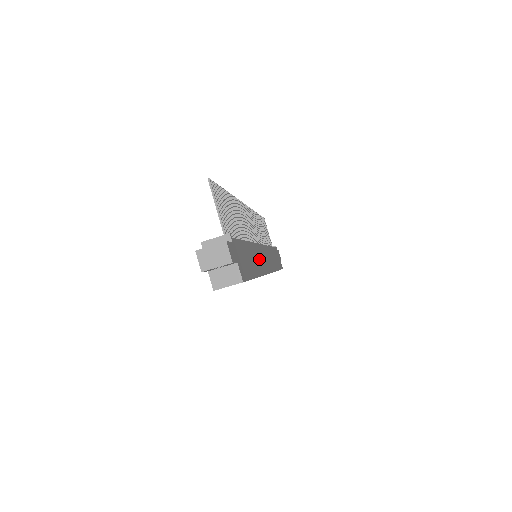
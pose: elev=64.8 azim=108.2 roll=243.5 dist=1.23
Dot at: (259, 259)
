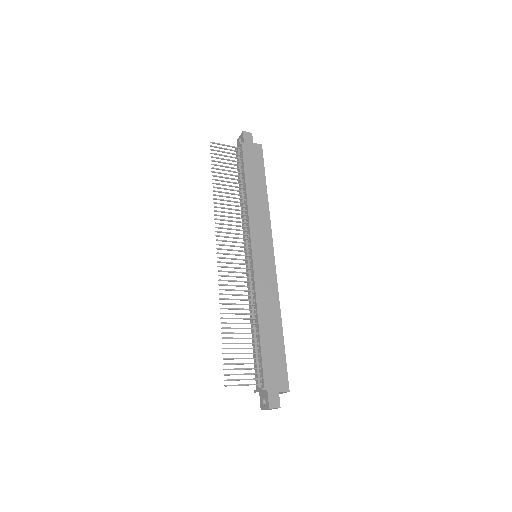
Dot at: (267, 294)
